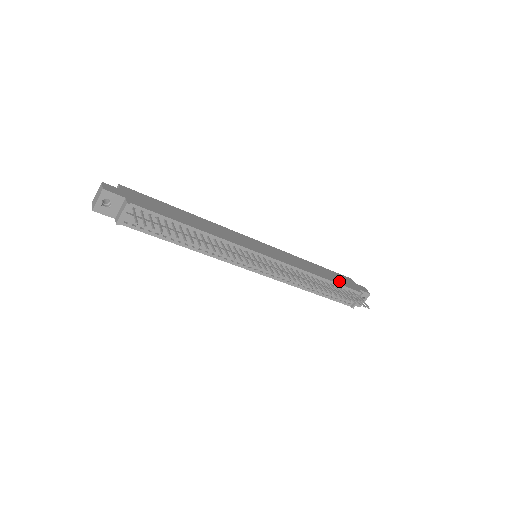
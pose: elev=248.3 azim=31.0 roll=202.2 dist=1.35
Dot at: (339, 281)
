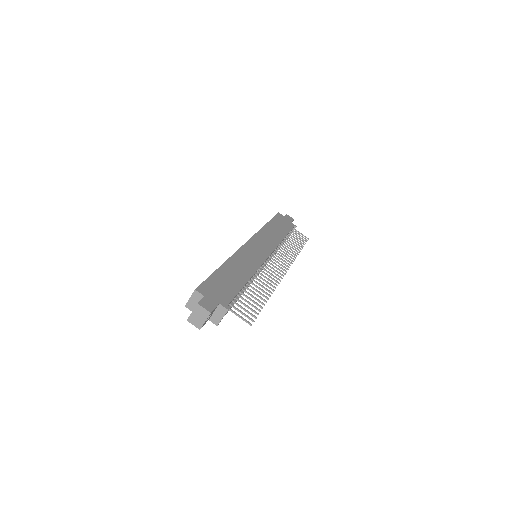
Dot at: (285, 228)
